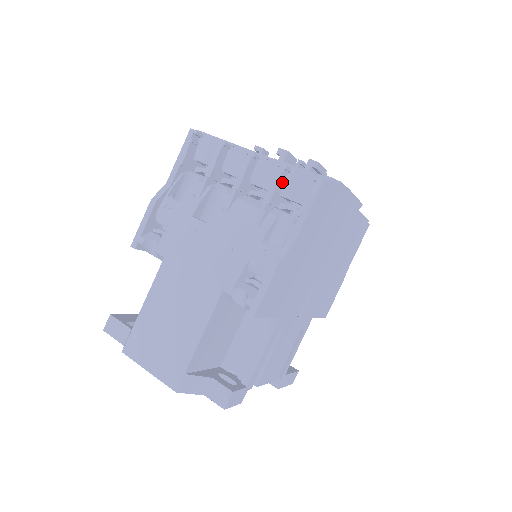
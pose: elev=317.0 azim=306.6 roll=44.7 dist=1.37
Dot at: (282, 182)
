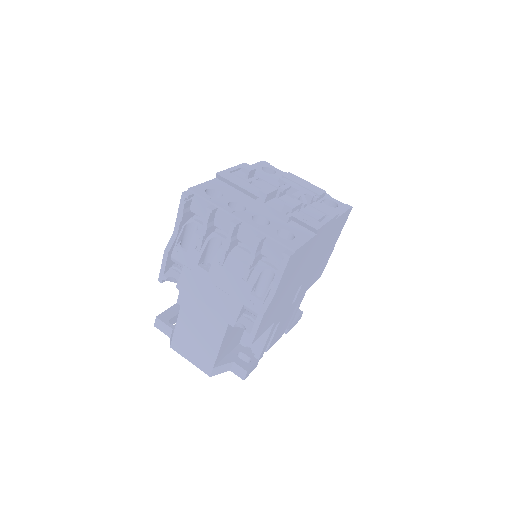
Dot at: (261, 246)
